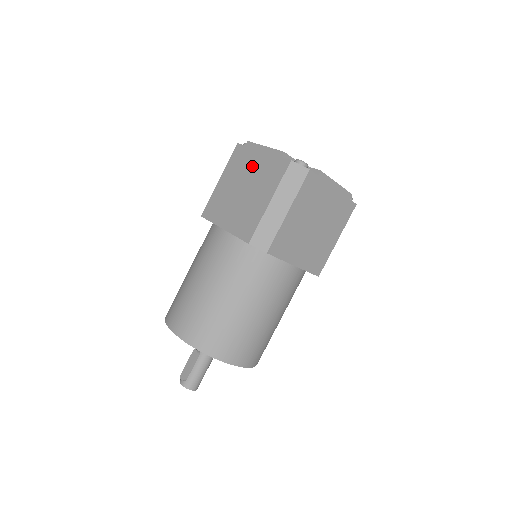
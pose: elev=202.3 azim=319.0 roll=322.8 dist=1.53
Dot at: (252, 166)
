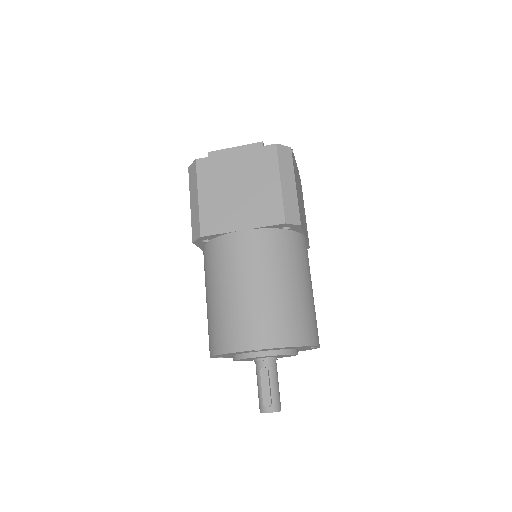
Dot at: (233, 167)
